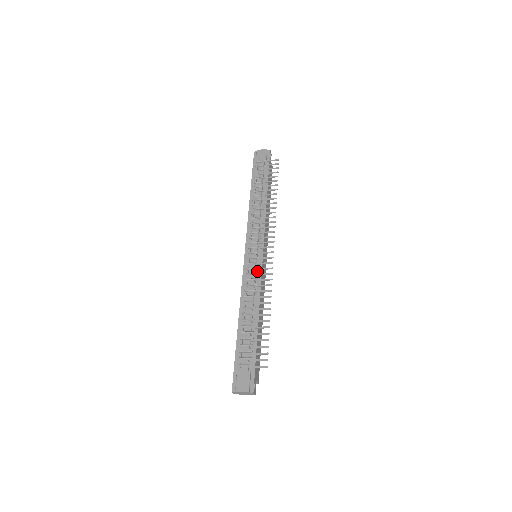
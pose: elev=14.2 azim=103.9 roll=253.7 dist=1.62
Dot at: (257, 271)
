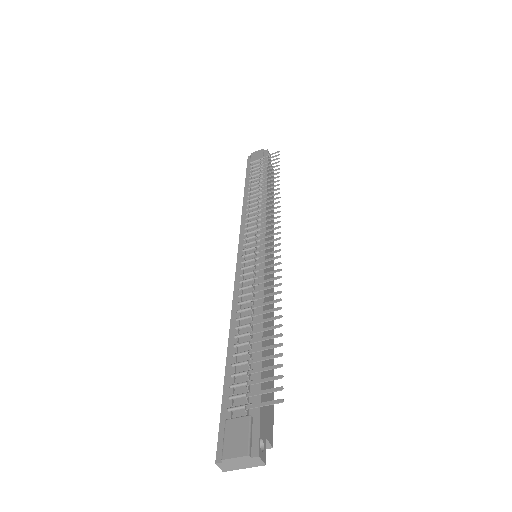
Dot at: occluded
